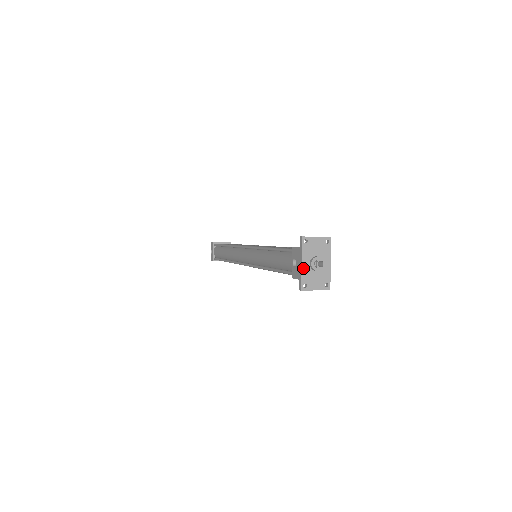
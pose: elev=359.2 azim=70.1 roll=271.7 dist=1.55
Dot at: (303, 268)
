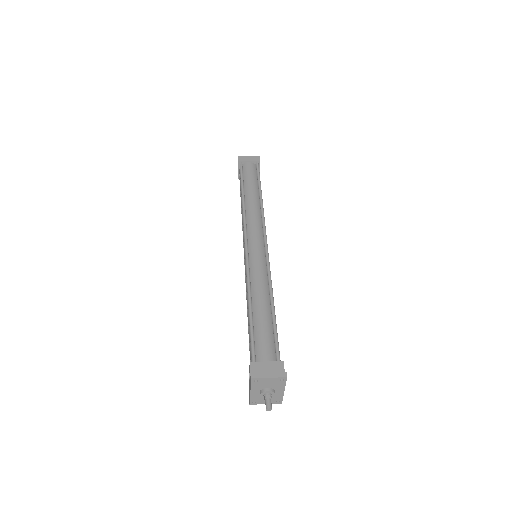
Dot at: (252, 394)
